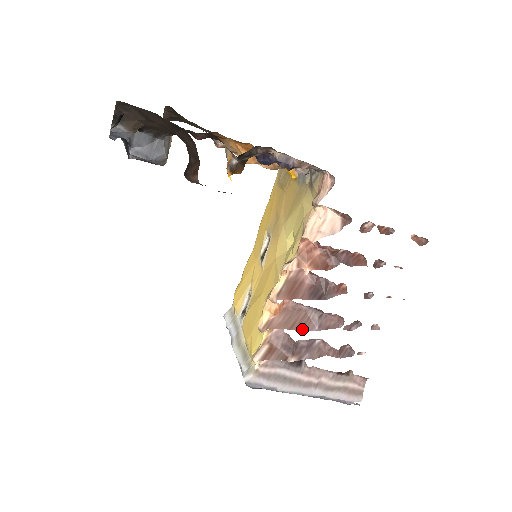
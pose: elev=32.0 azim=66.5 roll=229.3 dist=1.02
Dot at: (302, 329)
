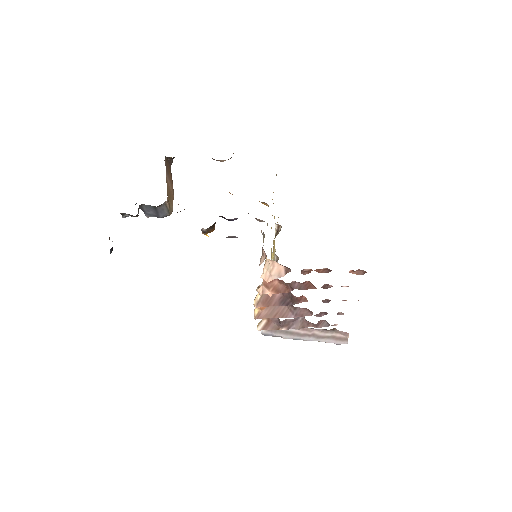
Dot at: (283, 317)
